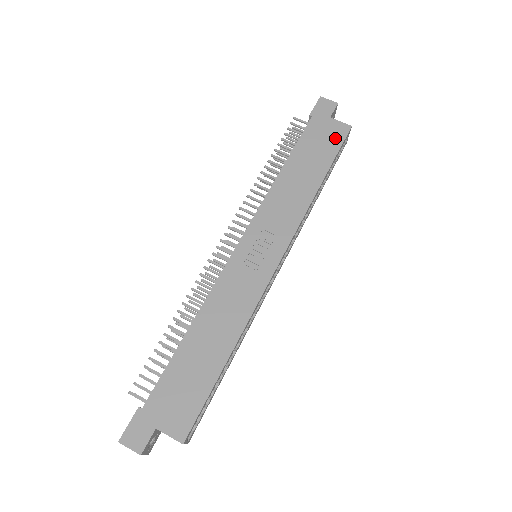
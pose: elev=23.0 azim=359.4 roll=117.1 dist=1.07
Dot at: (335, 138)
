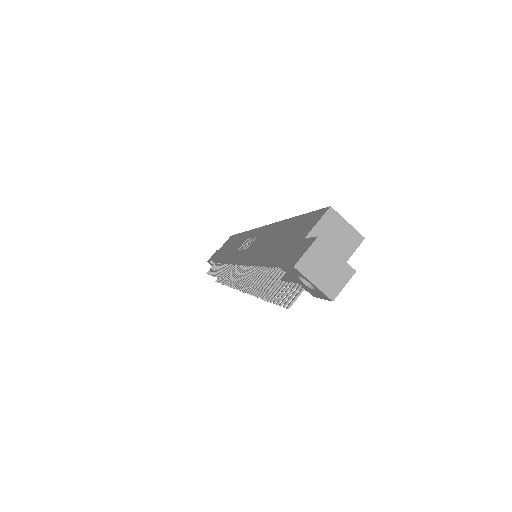
Dot at: occluded
